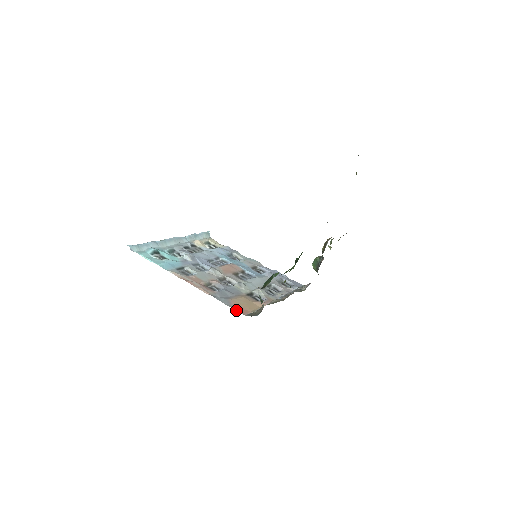
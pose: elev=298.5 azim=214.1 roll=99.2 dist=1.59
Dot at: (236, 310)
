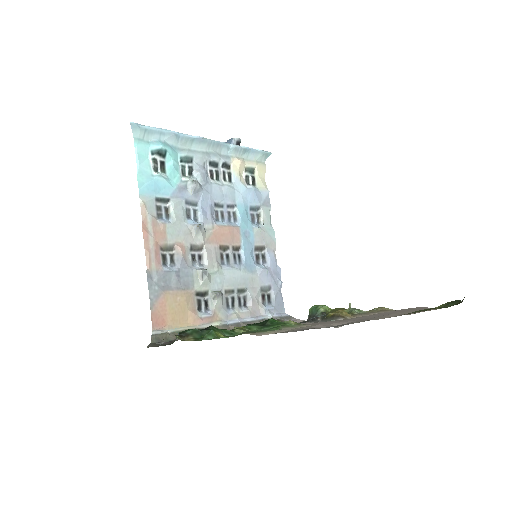
Dot at: (152, 315)
